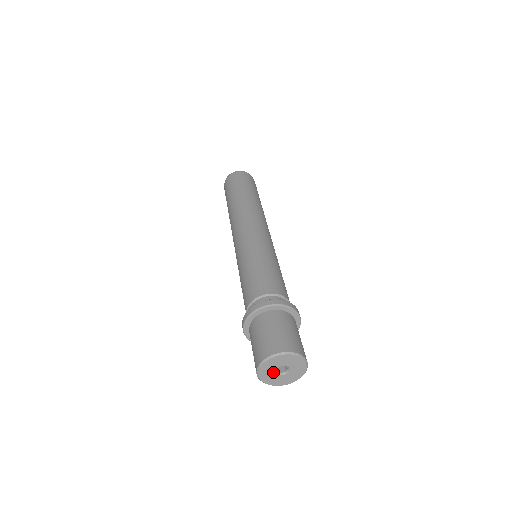
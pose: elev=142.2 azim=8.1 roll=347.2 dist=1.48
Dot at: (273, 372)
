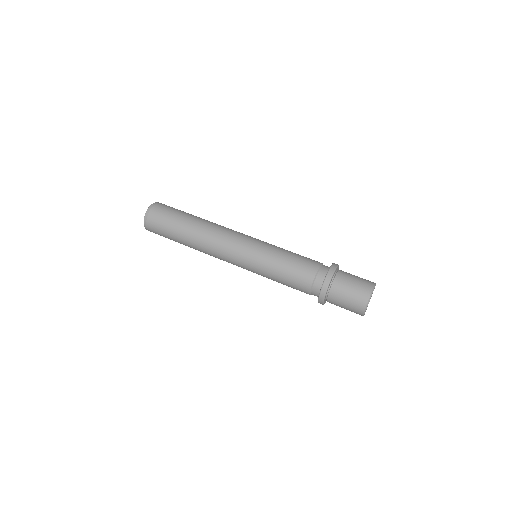
Dot at: occluded
